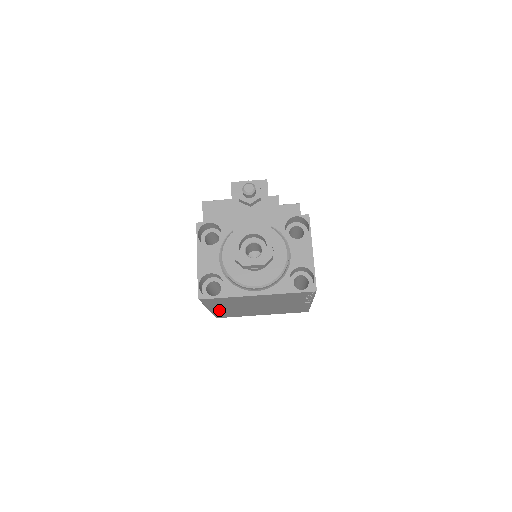
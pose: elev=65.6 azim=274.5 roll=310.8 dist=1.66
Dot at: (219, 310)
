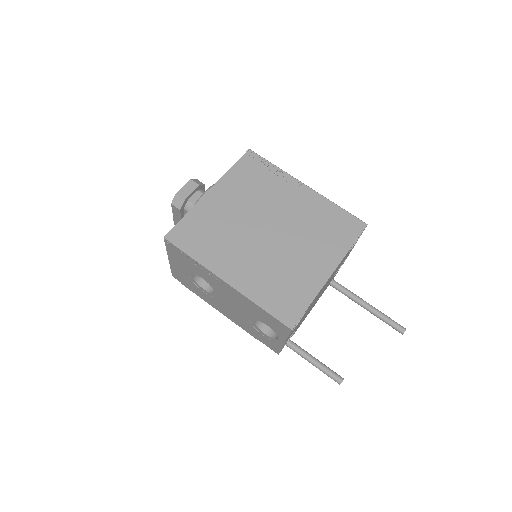
Dot at: (243, 277)
